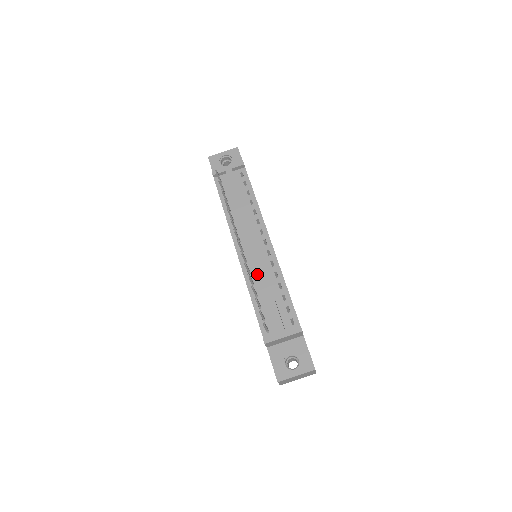
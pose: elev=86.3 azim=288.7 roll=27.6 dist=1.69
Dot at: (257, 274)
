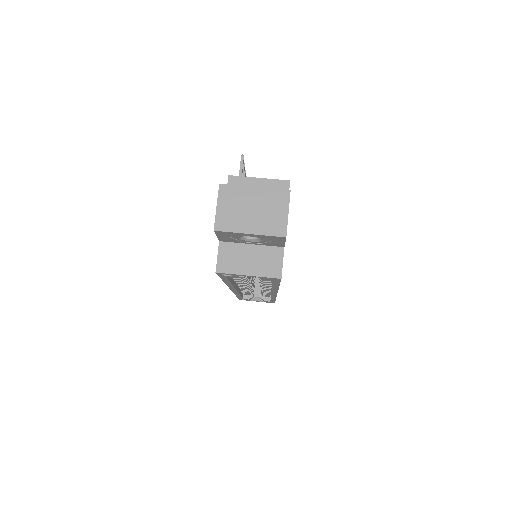
Dot at: occluded
